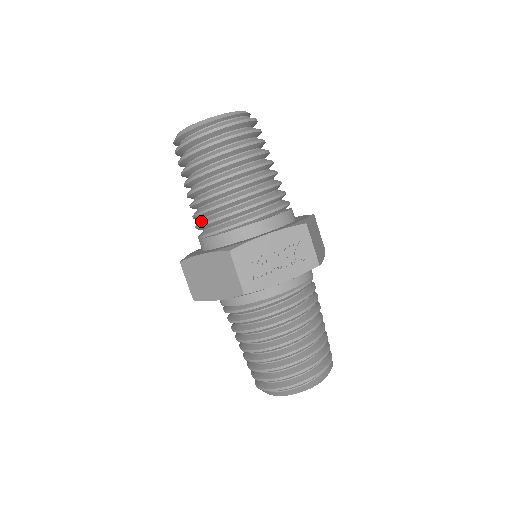
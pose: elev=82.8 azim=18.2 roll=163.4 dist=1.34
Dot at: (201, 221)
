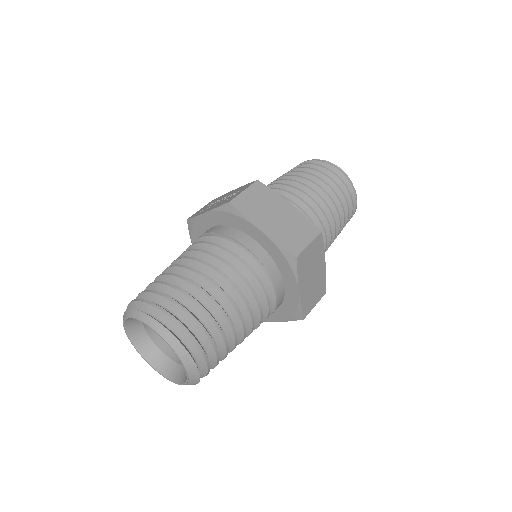
Dot at: occluded
